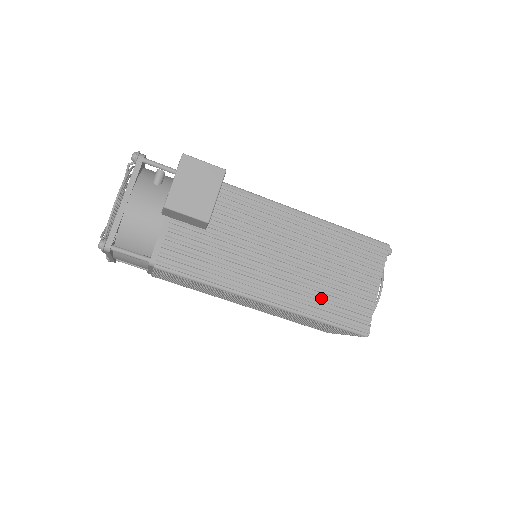
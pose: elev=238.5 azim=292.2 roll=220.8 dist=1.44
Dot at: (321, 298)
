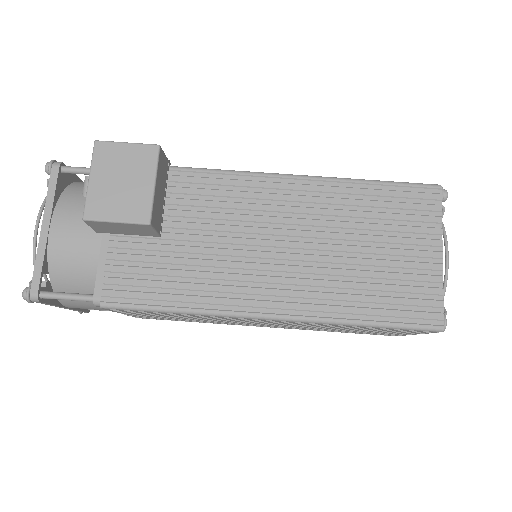
Dot at: (354, 290)
